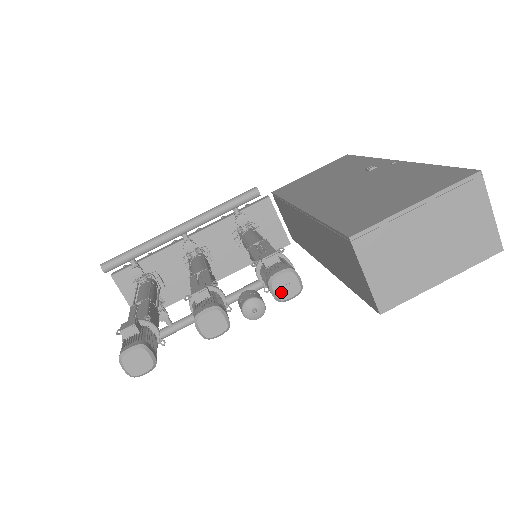
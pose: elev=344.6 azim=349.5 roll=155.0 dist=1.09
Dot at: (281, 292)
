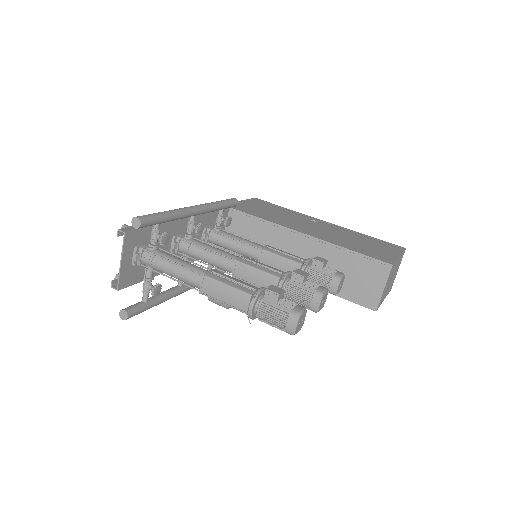
Dot at: (339, 288)
